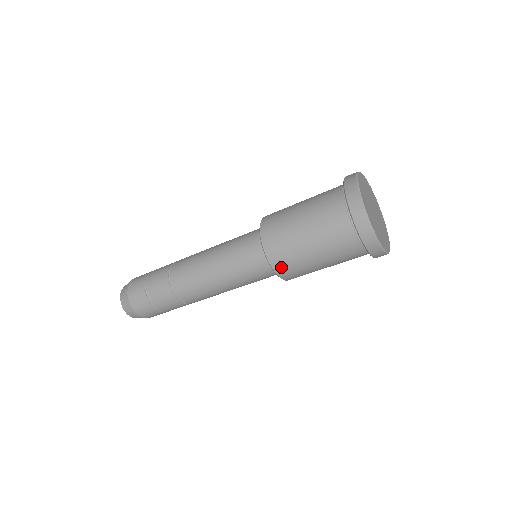
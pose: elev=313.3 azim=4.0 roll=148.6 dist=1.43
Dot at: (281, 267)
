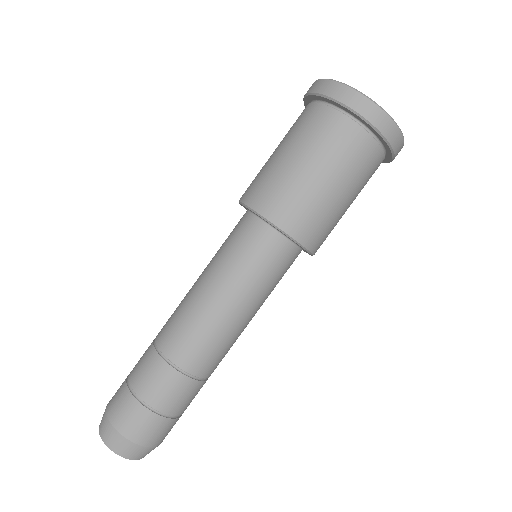
Dot at: (299, 227)
